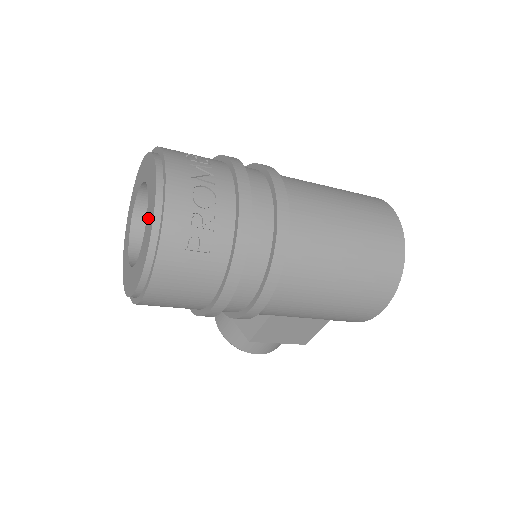
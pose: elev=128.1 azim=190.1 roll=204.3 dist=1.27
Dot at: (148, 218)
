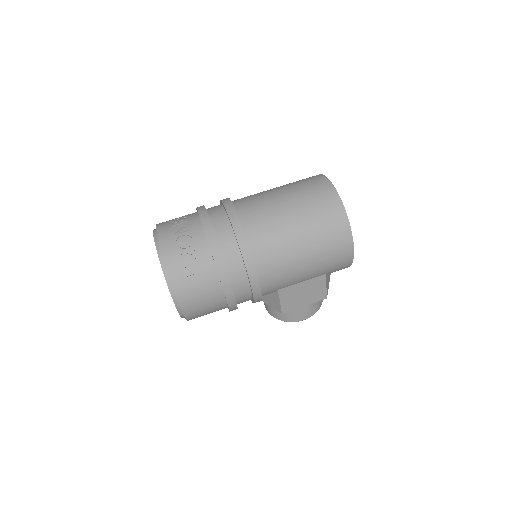
Dot at: occluded
